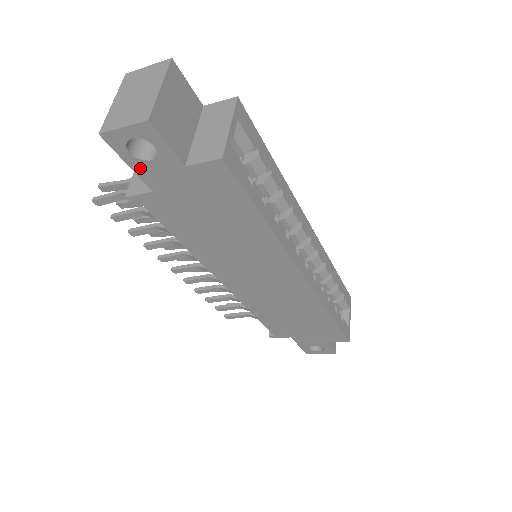
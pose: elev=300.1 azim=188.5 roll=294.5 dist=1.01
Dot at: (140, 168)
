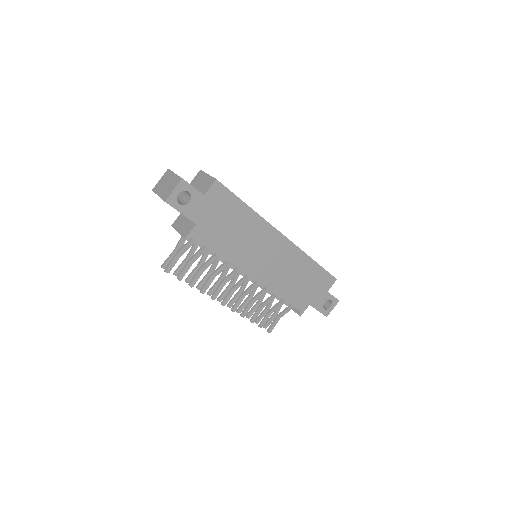
Dot at: (186, 211)
